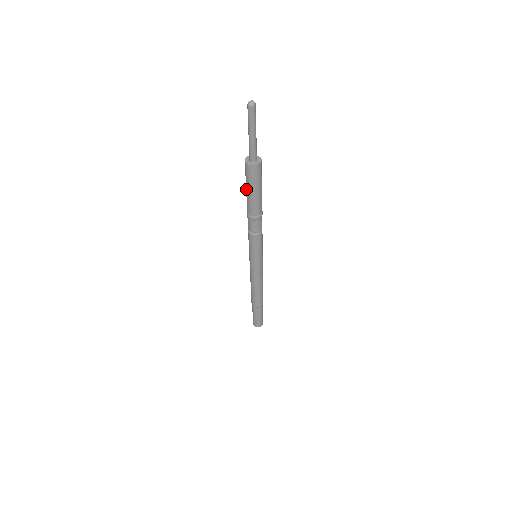
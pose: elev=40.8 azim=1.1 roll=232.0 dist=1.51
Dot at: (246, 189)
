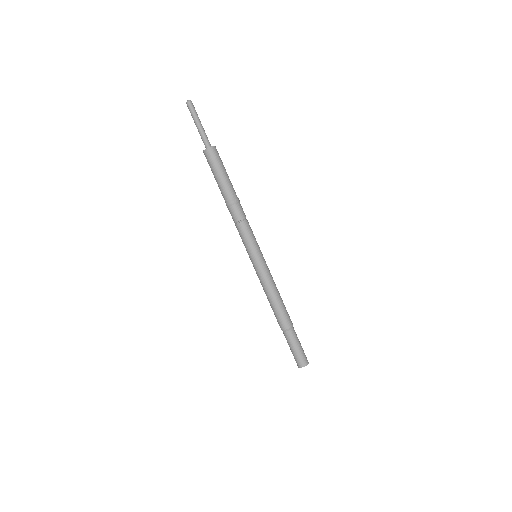
Dot at: occluded
